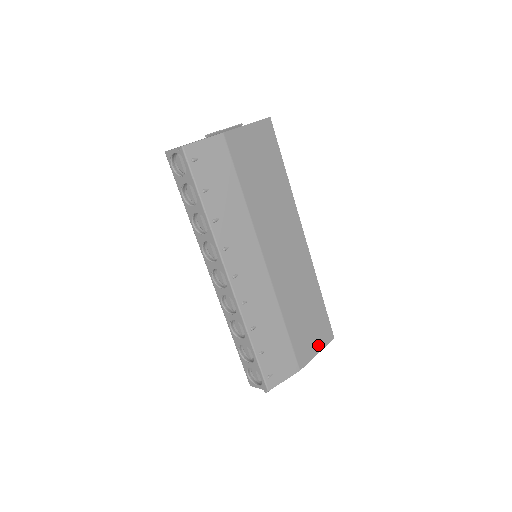
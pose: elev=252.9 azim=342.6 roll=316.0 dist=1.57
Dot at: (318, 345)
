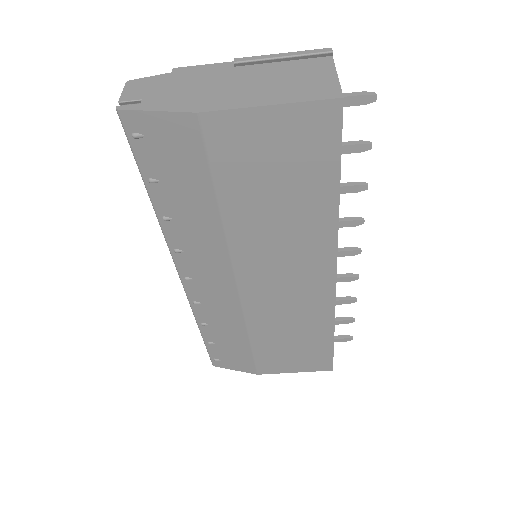
Dot at: (299, 367)
